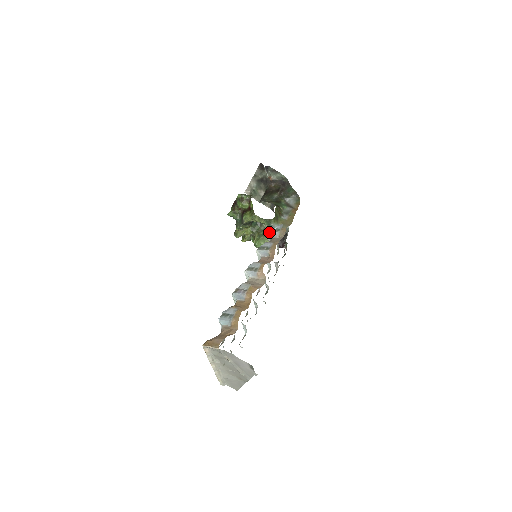
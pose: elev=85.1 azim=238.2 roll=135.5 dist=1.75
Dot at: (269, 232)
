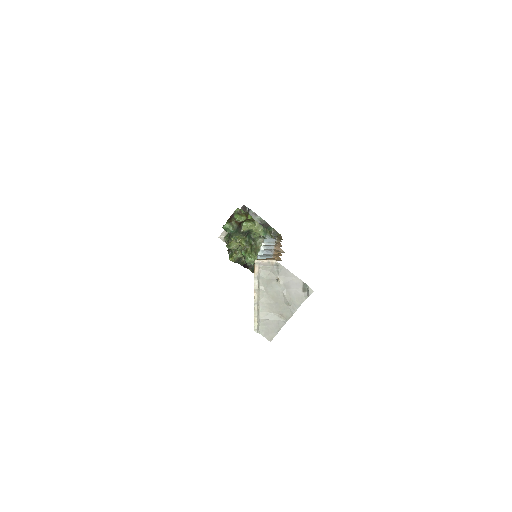
Dot at: (266, 239)
